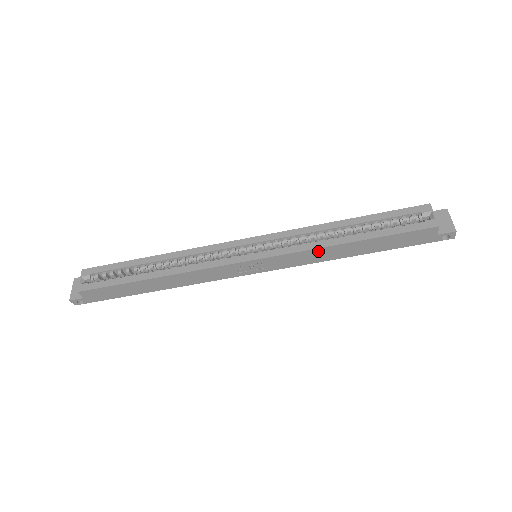
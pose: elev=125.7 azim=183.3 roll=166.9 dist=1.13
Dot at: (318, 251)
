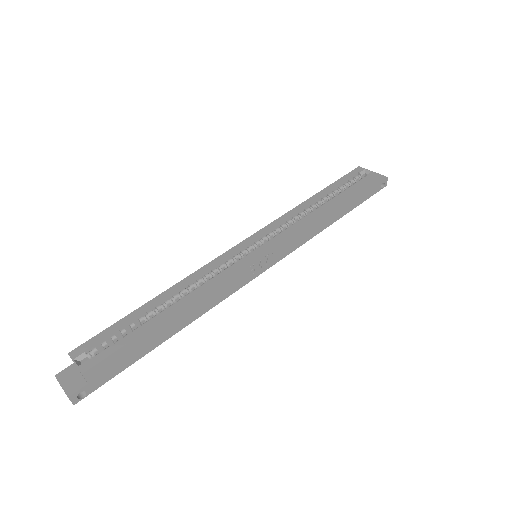
Dot at: (310, 224)
